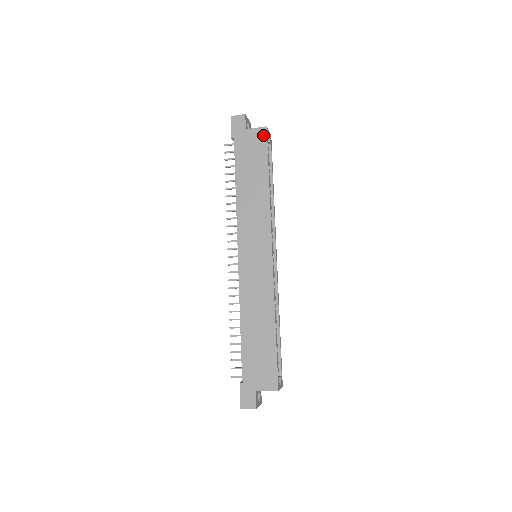
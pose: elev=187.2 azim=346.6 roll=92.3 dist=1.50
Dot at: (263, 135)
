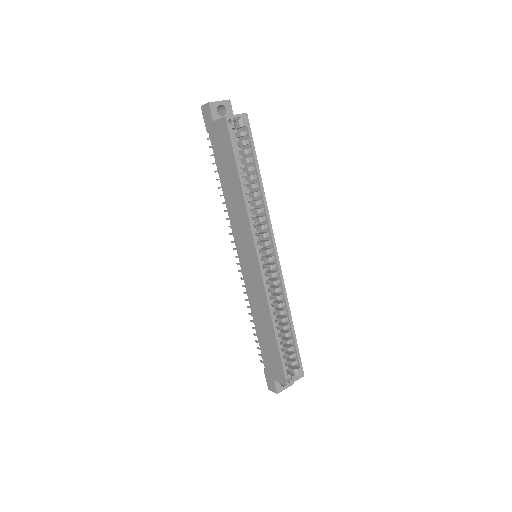
Dot at: (225, 128)
